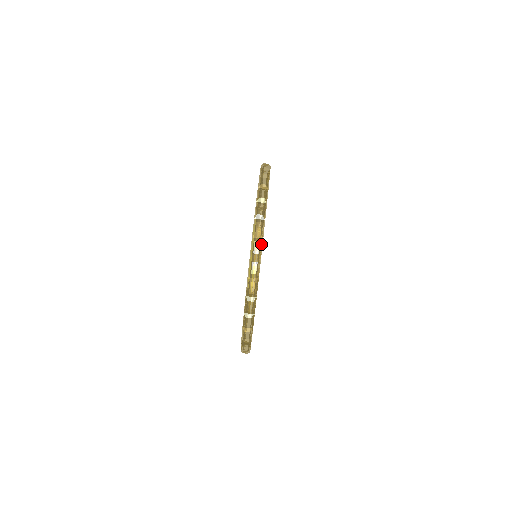
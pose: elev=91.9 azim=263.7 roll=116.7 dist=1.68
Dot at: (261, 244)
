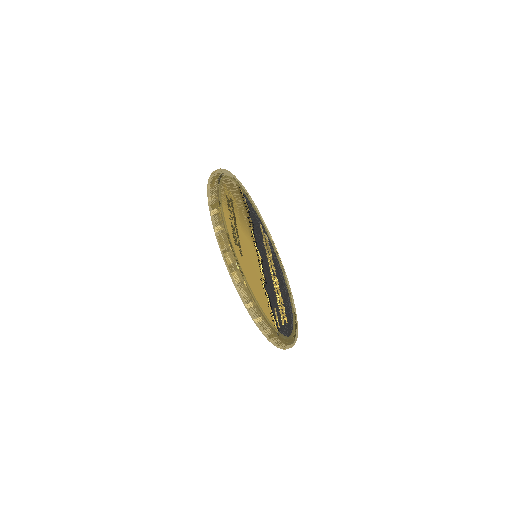
Dot at: (290, 347)
